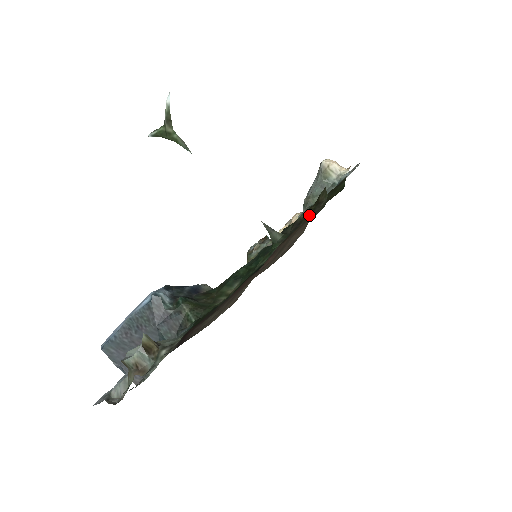
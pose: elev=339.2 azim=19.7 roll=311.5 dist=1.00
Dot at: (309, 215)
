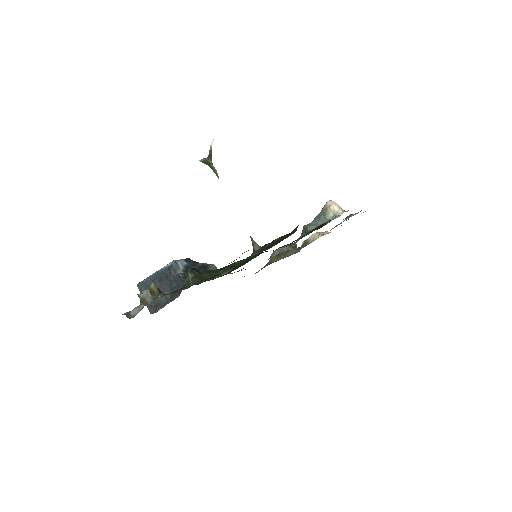
Dot at: (280, 240)
